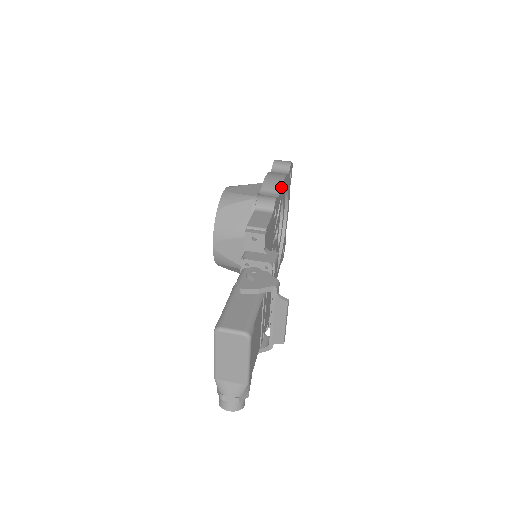
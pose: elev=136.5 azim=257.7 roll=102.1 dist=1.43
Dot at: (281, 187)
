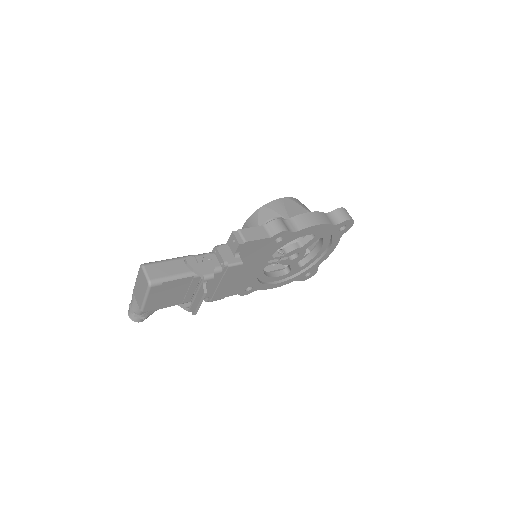
Dot at: (306, 228)
